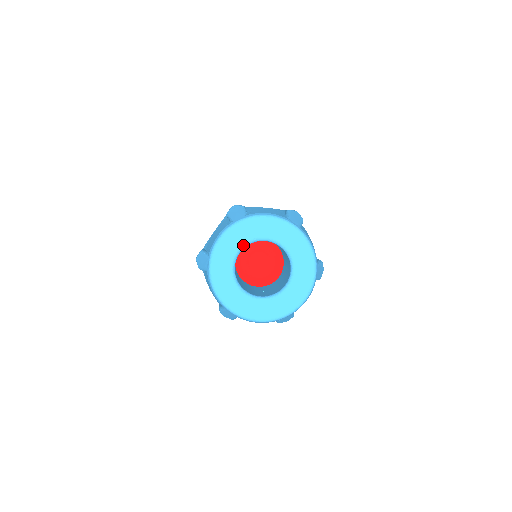
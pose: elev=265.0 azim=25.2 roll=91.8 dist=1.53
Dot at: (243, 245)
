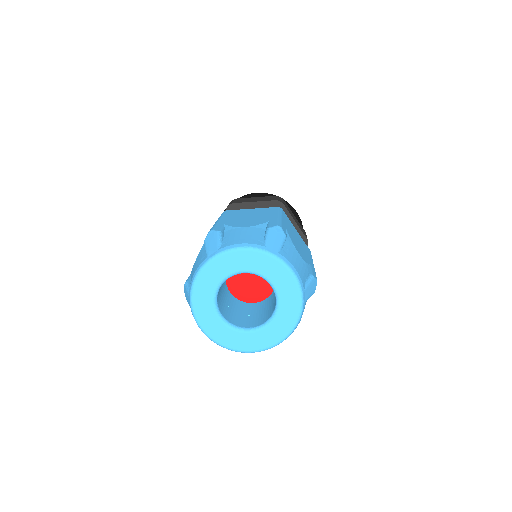
Dot at: (252, 272)
